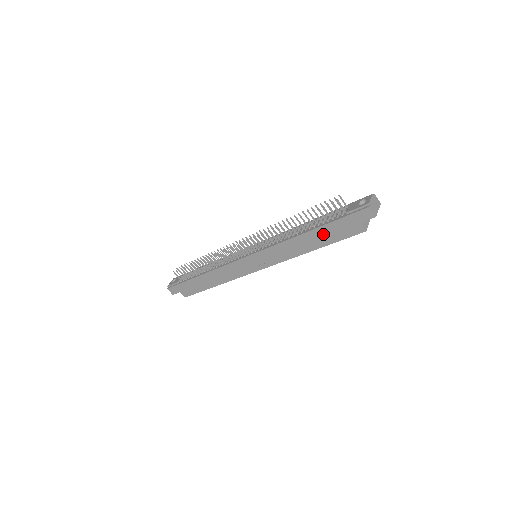
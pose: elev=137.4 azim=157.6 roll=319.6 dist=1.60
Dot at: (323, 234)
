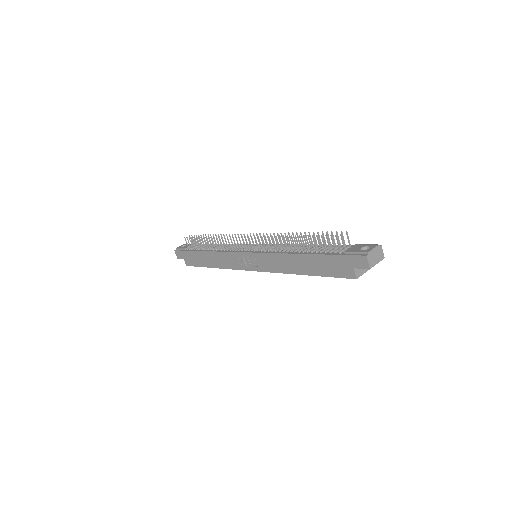
Dot at: (317, 263)
